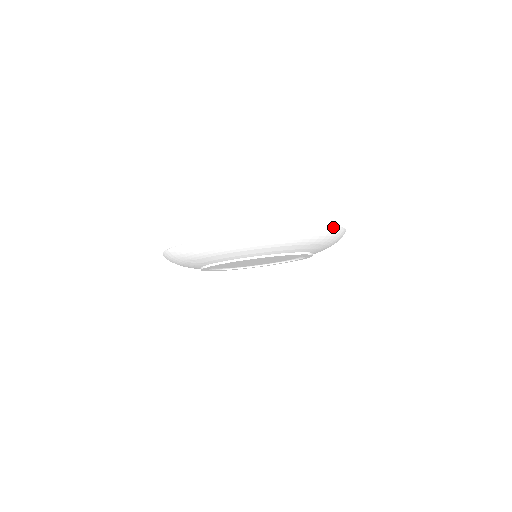
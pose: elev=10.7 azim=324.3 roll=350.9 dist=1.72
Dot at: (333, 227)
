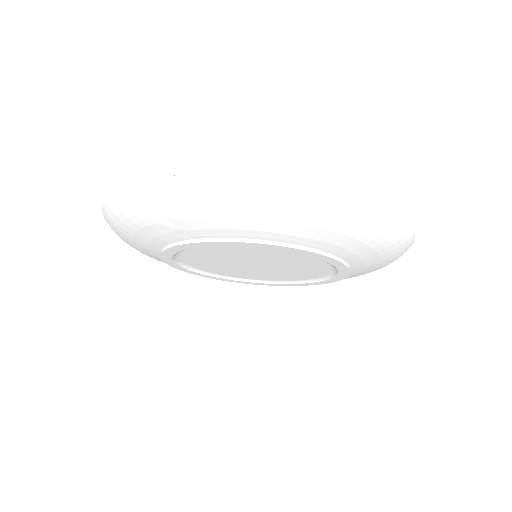
Dot at: (414, 234)
